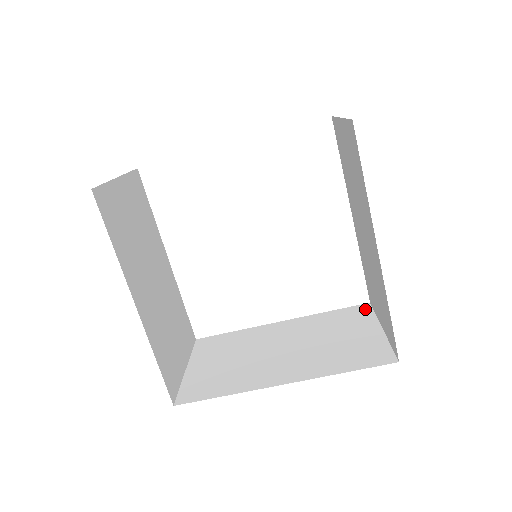
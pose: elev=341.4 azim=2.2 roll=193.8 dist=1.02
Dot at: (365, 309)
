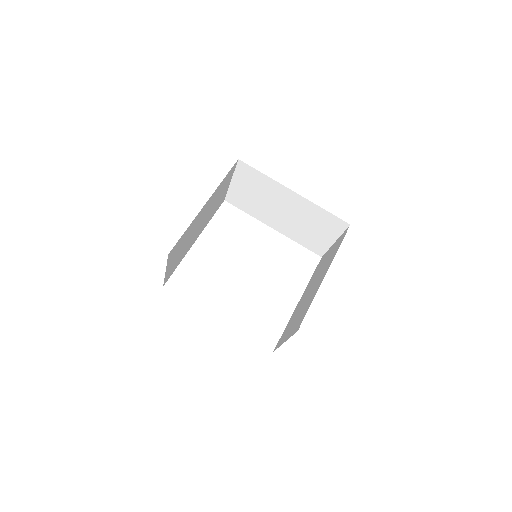
Dot at: occluded
